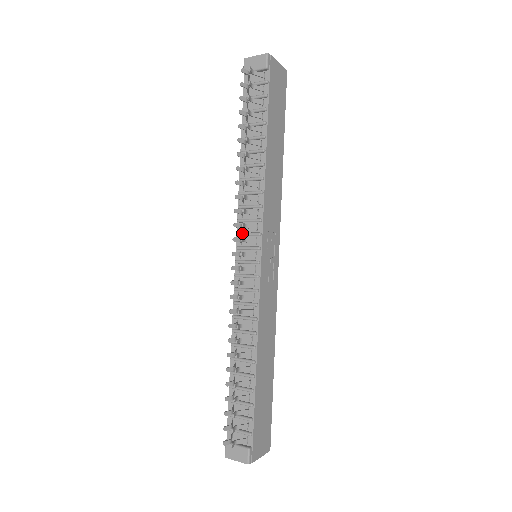
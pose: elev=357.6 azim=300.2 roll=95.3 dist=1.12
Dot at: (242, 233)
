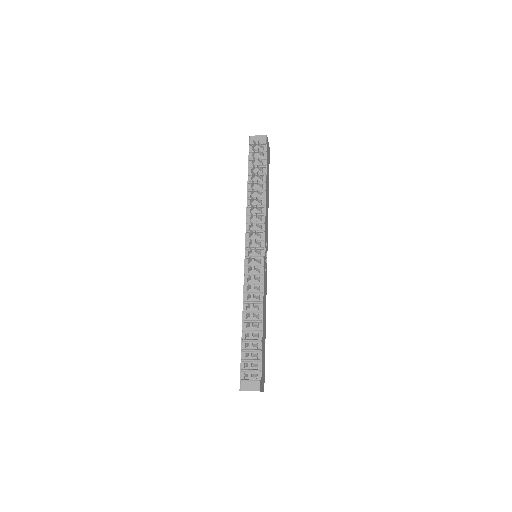
Dot at: occluded
